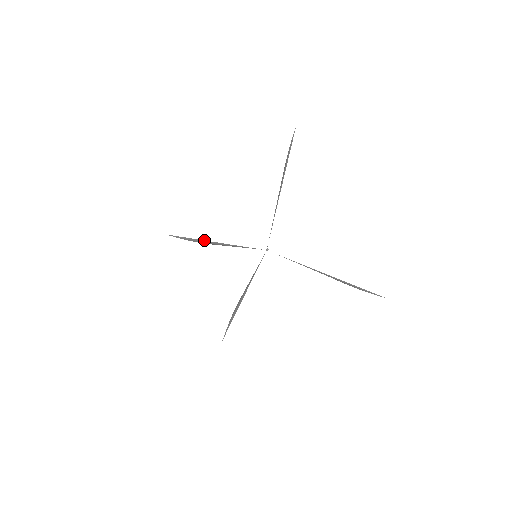
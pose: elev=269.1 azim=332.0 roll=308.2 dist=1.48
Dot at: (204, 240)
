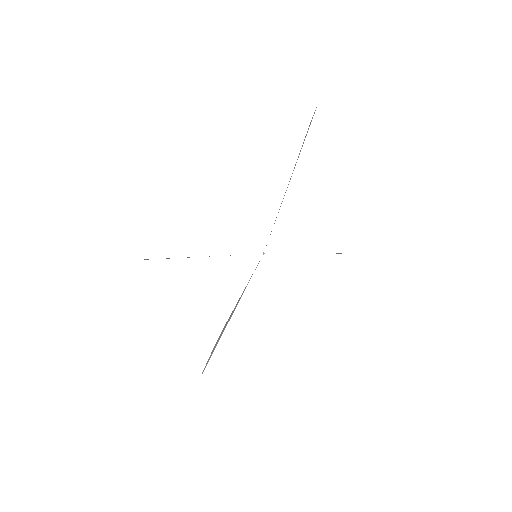
Dot at: occluded
